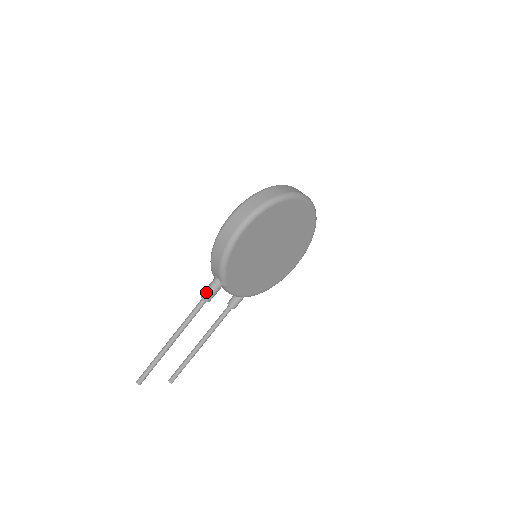
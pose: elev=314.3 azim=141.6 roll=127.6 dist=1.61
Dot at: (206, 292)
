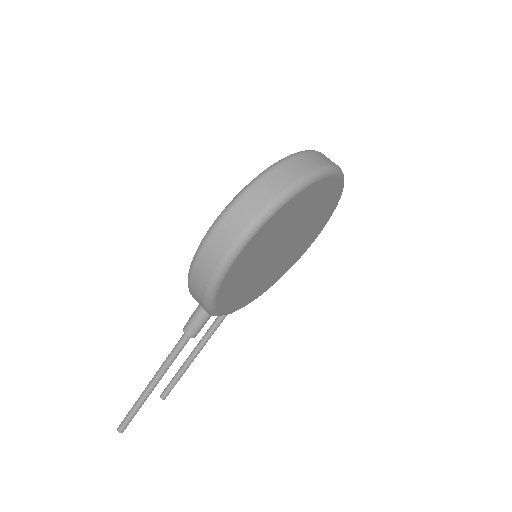
Dot at: (189, 327)
